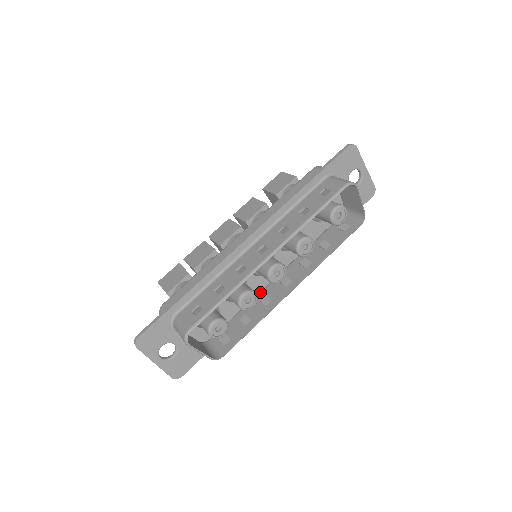
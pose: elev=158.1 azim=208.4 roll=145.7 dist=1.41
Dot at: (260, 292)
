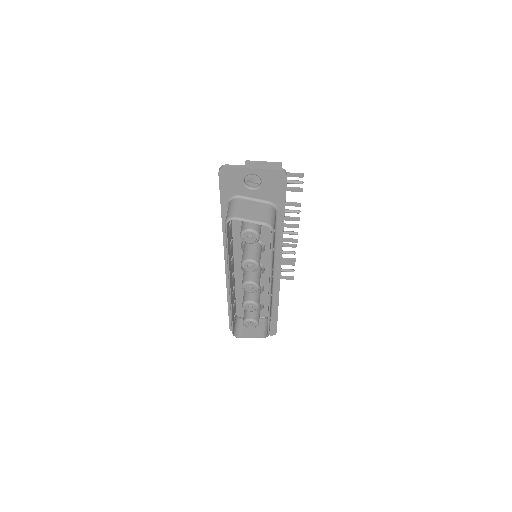
Dot at: occluded
